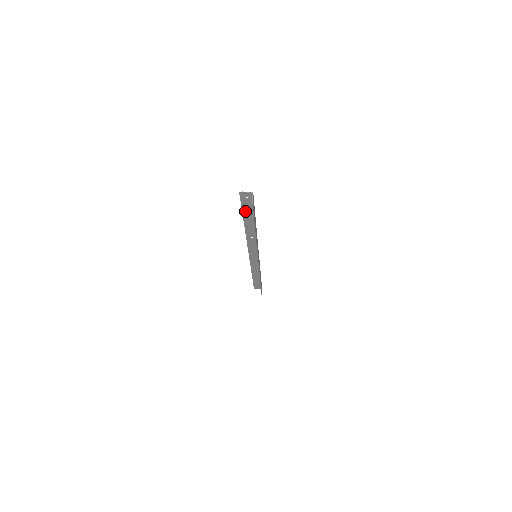
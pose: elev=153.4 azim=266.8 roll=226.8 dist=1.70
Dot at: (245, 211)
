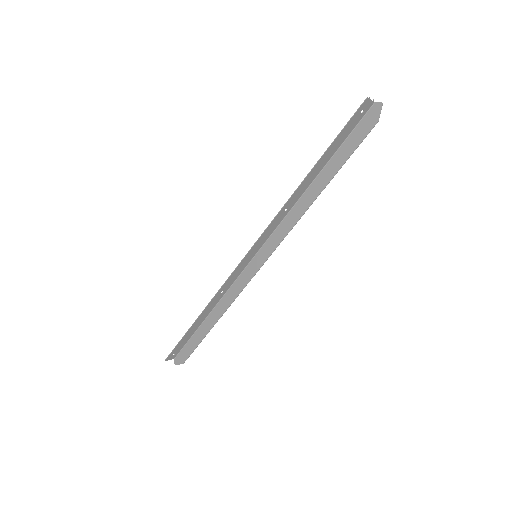
Dot at: (334, 143)
